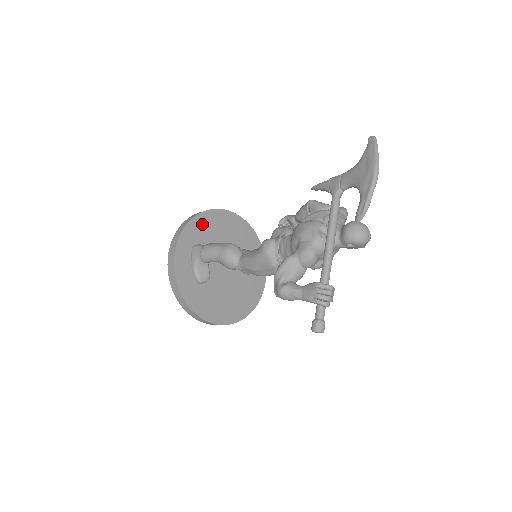
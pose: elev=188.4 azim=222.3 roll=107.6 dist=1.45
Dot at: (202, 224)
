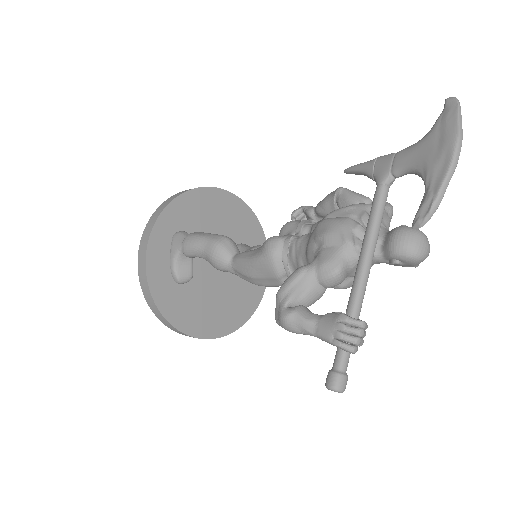
Dot at: (190, 205)
